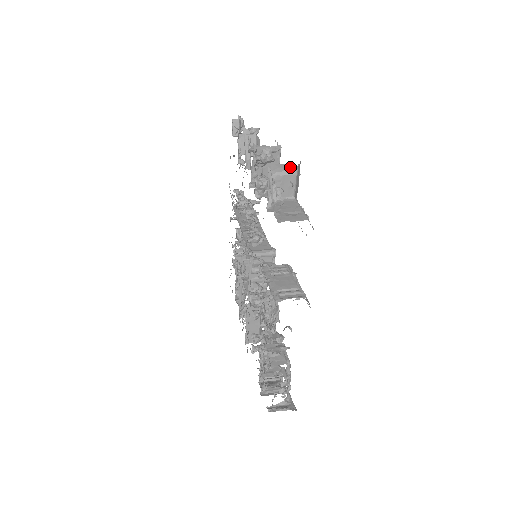
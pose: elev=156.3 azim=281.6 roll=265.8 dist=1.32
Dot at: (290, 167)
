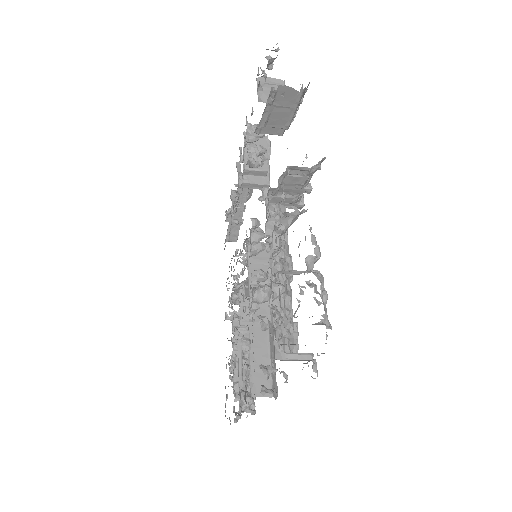
Dot at: (277, 82)
